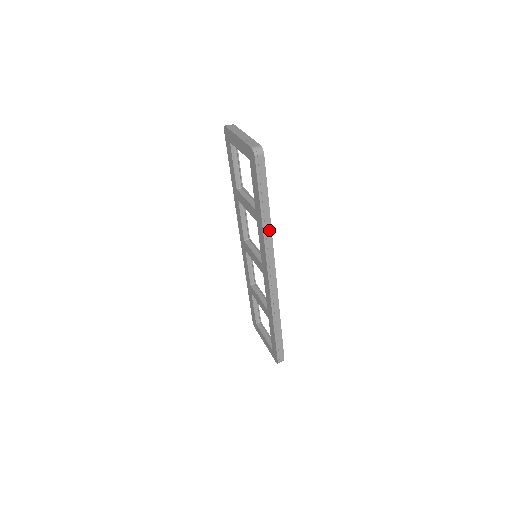
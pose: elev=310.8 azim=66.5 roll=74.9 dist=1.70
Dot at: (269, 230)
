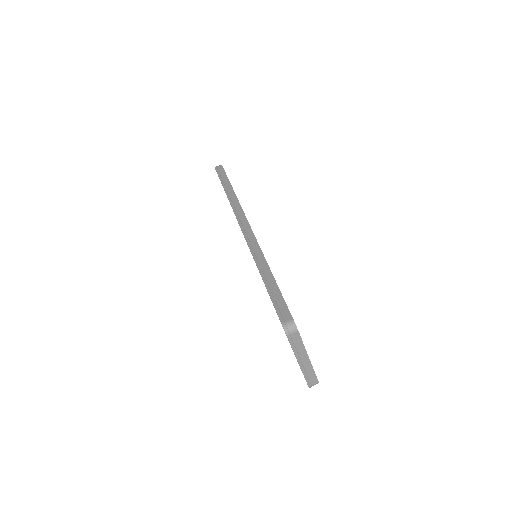
Dot at: occluded
